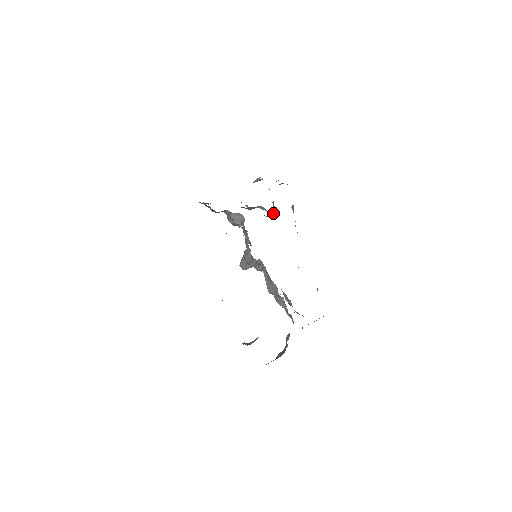
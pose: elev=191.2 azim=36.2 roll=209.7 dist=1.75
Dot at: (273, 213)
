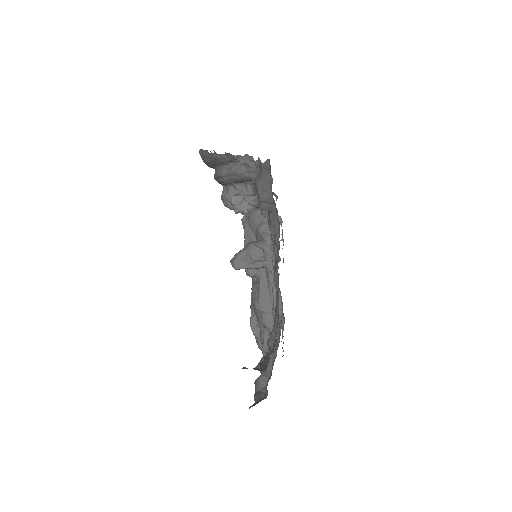
Dot at: occluded
